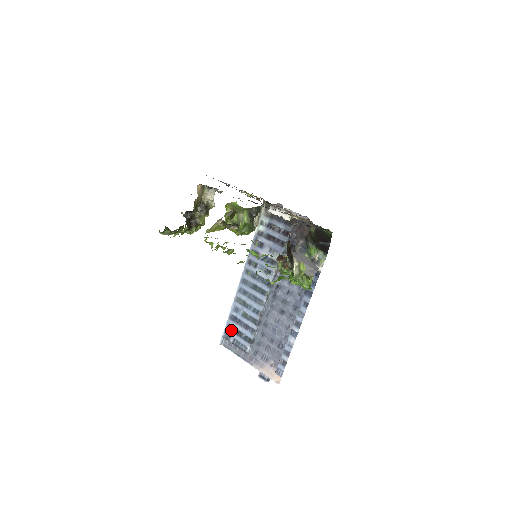
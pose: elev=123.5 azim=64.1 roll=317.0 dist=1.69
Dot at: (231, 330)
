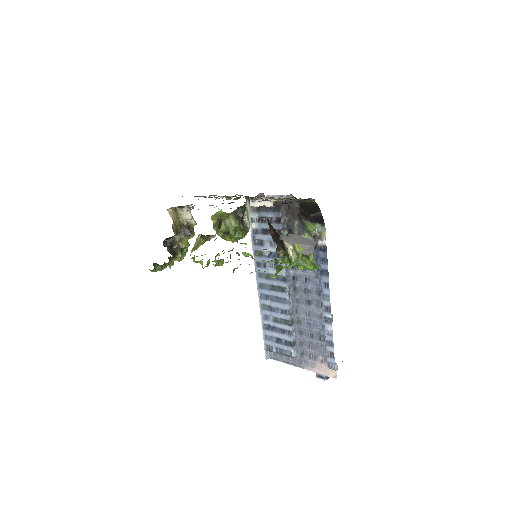
Dot at: (270, 340)
